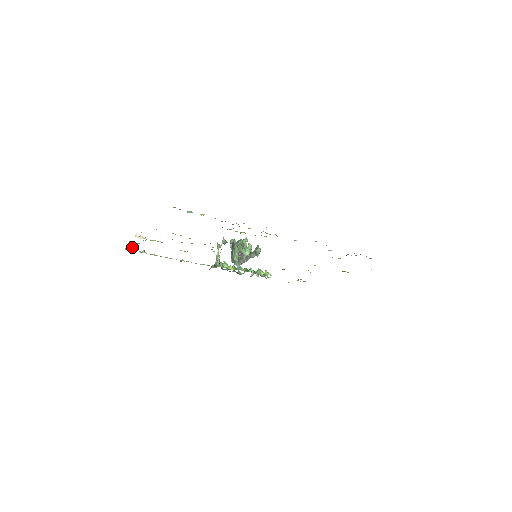
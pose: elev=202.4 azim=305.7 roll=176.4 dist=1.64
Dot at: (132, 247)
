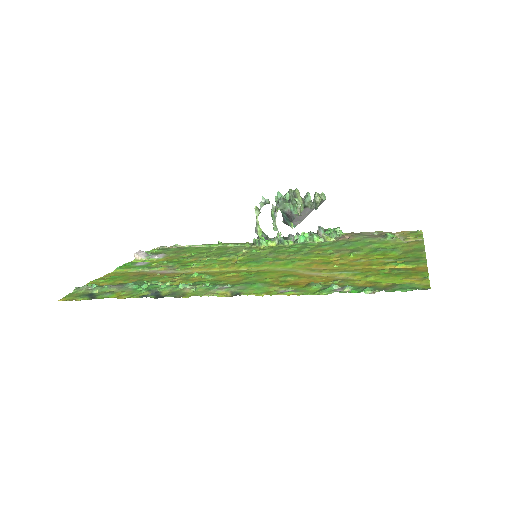
Dot at: (159, 249)
